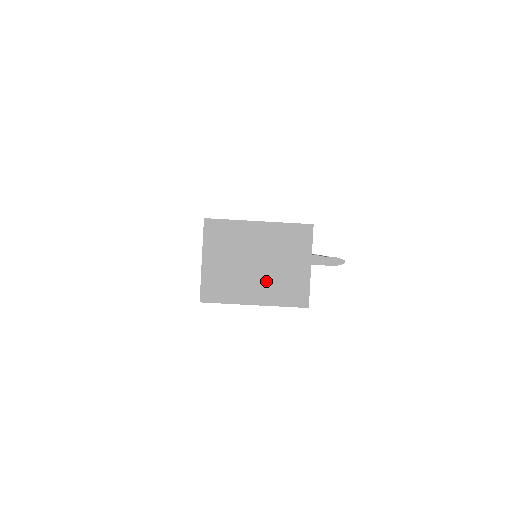
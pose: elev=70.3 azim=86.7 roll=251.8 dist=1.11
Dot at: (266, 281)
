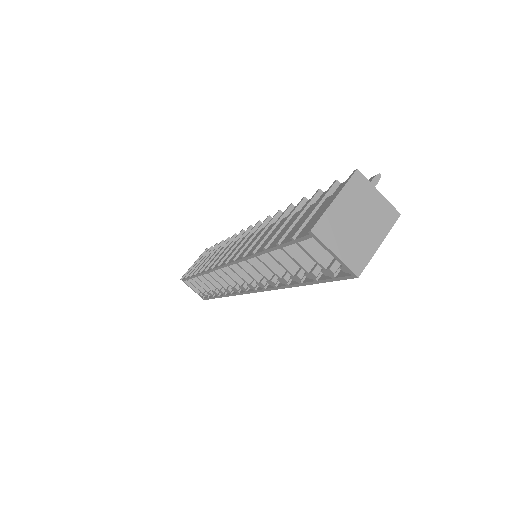
Dot at: (371, 226)
